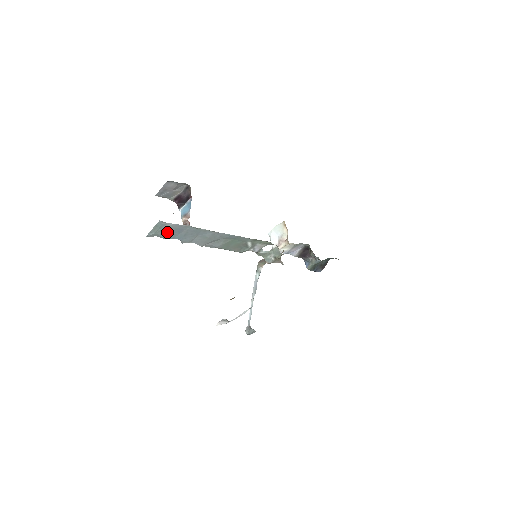
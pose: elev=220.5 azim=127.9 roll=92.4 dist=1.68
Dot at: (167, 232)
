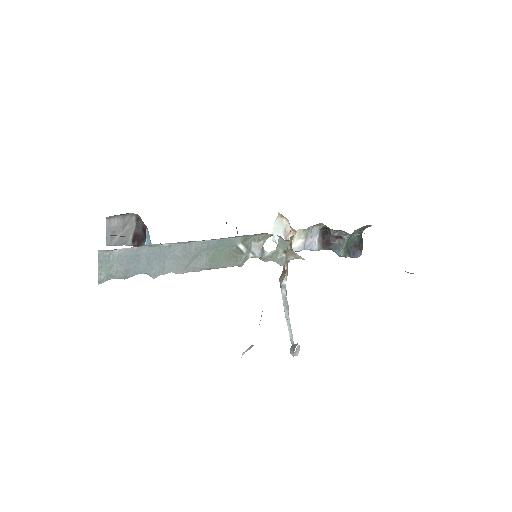
Dot at: (121, 266)
